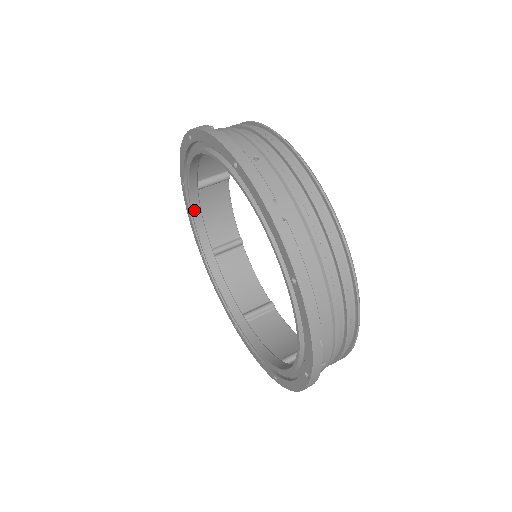
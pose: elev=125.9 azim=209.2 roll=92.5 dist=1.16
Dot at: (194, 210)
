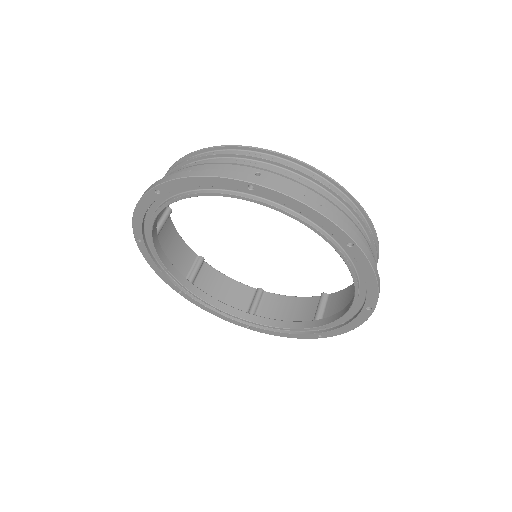
Dot at: (160, 257)
